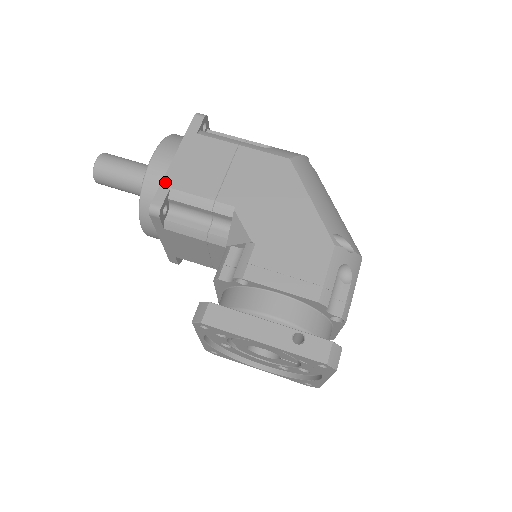
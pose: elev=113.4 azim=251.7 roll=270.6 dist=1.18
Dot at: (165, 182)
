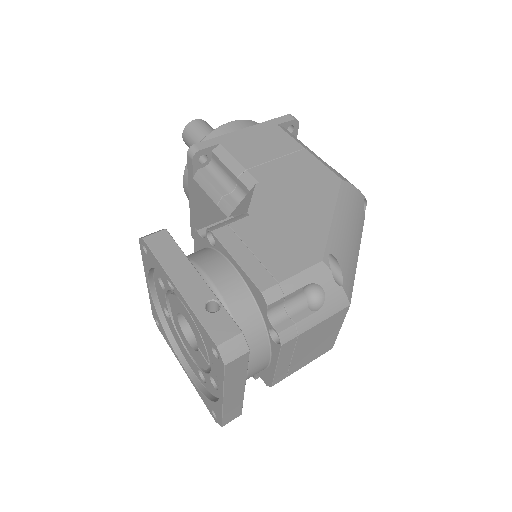
Dot at: (220, 138)
